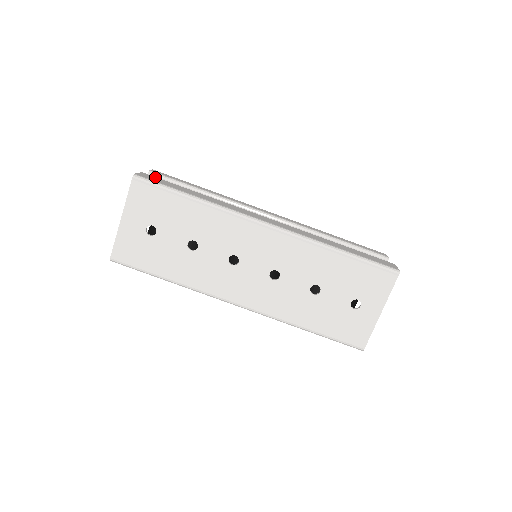
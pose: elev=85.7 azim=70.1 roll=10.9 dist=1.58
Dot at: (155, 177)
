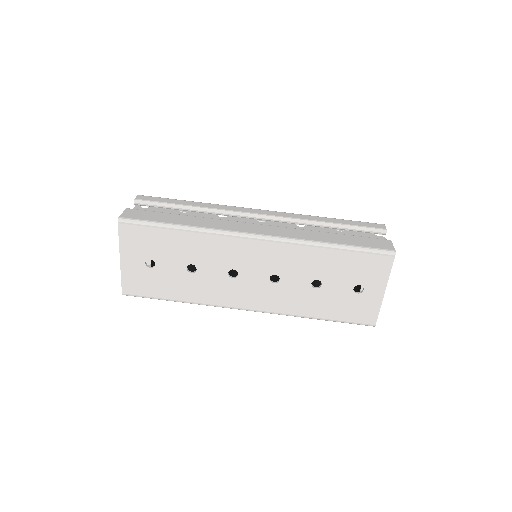
Dot at: (140, 211)
